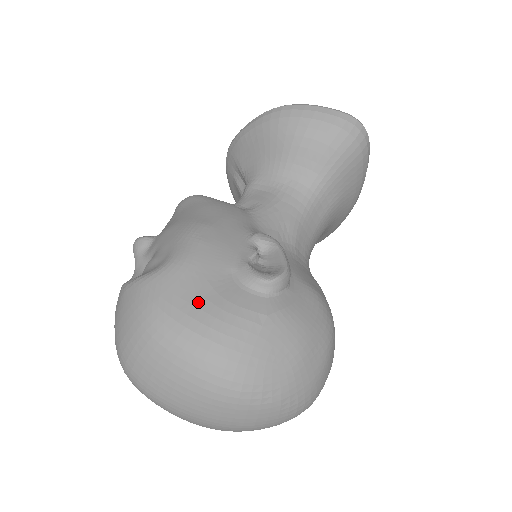
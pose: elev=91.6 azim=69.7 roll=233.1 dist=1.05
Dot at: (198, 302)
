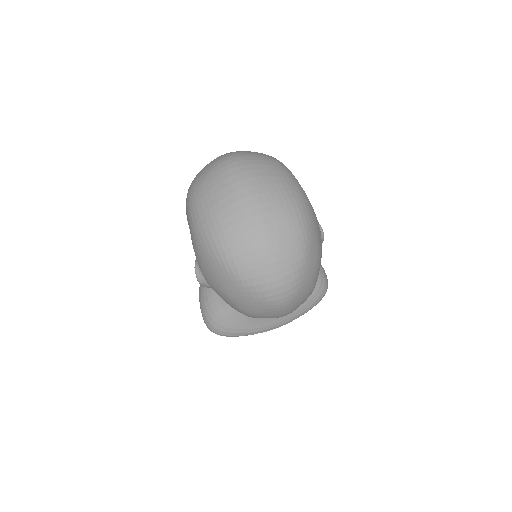
Dot at: occluded
